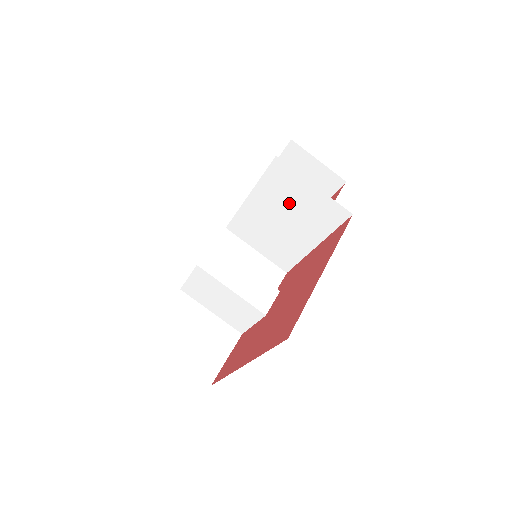
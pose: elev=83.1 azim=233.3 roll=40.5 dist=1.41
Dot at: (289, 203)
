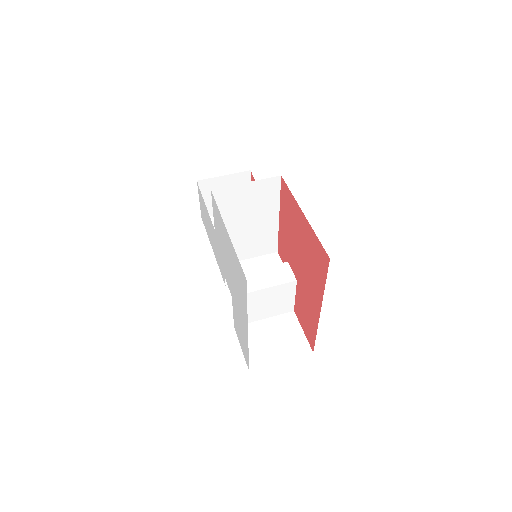
Dot at: (242, 208)
